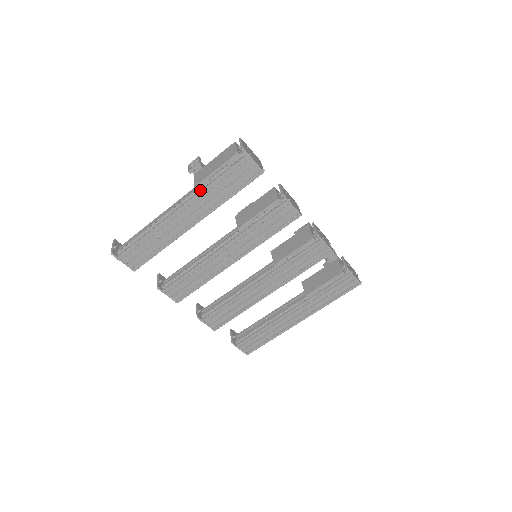
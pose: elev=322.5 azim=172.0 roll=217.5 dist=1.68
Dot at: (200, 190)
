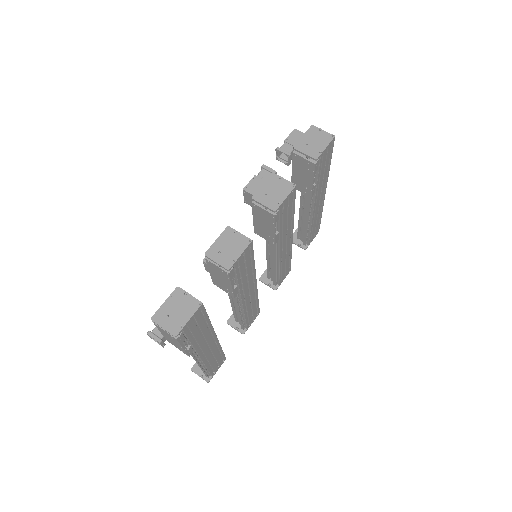
Dot at: (192, 349)
